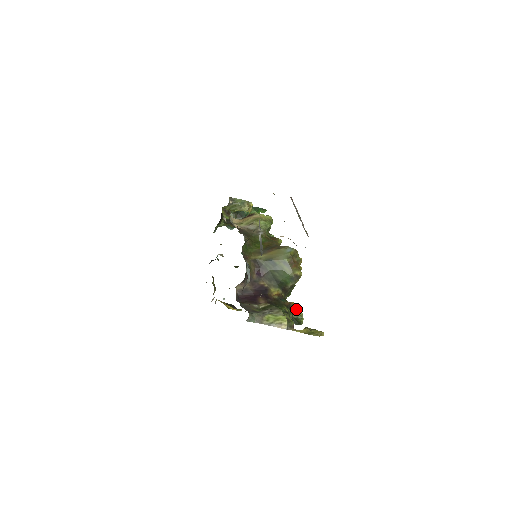
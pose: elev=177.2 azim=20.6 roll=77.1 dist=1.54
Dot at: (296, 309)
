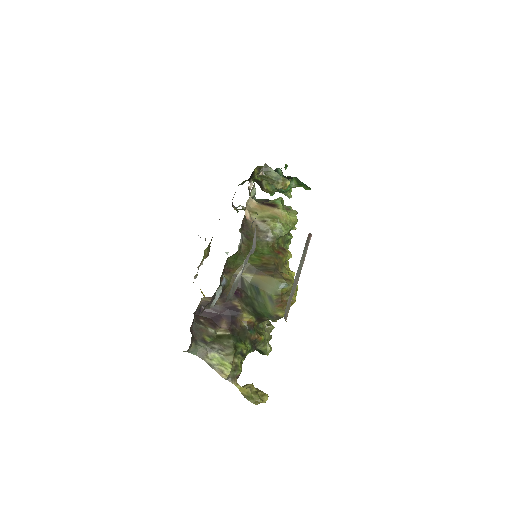
Dot at: (265, 342)
